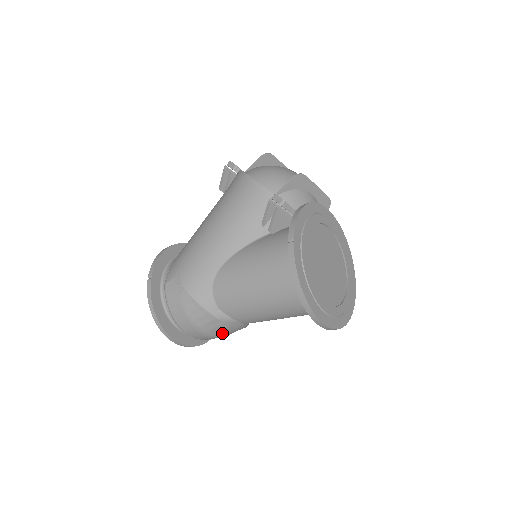
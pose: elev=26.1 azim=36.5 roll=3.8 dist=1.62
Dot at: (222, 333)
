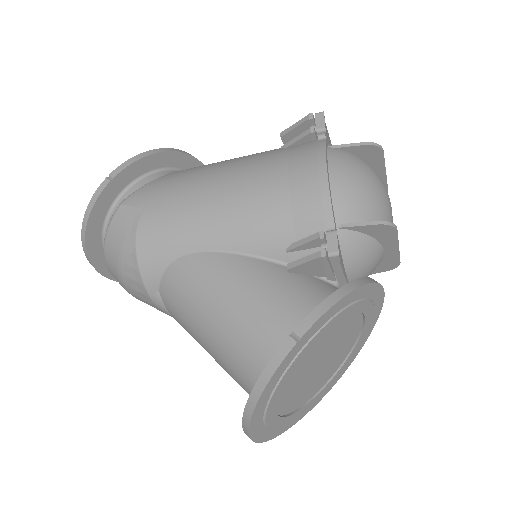
Dot at: occluded
